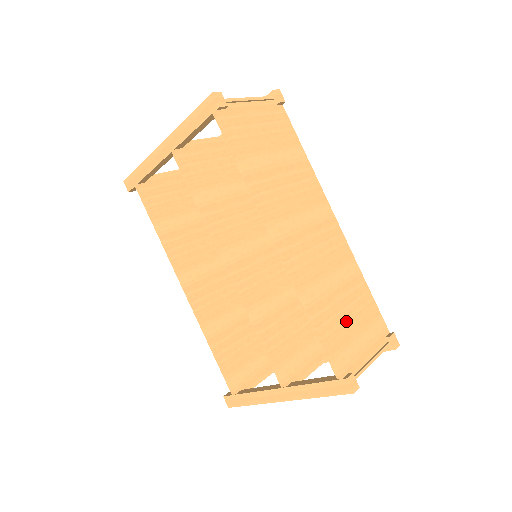
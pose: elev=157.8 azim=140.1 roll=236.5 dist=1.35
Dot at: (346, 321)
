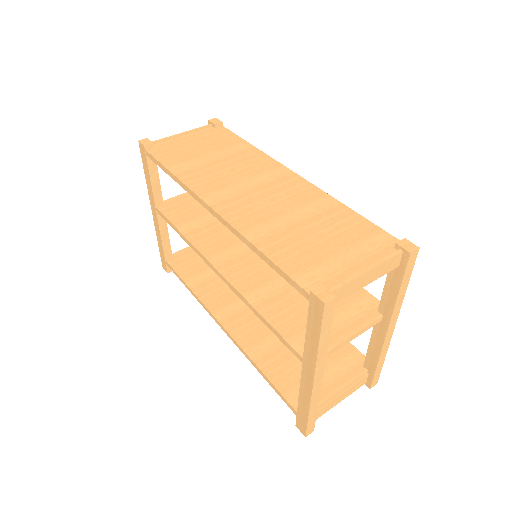
Dot at: (315, 245)
